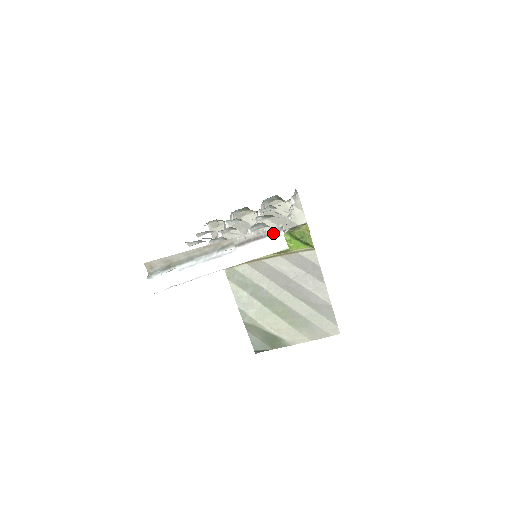
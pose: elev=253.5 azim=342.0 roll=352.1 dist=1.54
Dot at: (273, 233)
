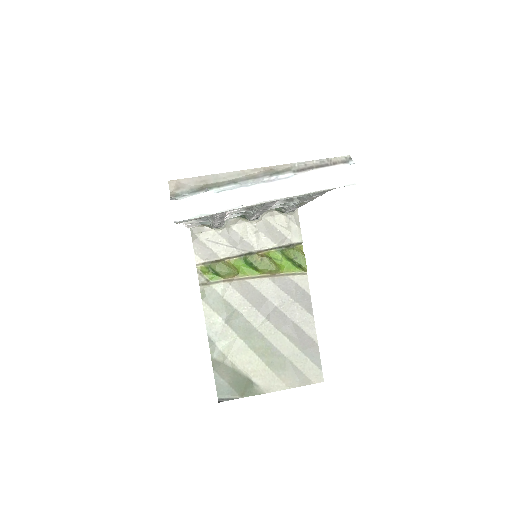
Dot at: (341, 162)
